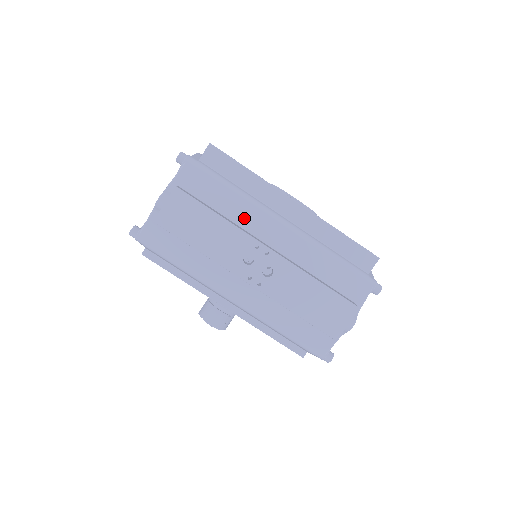
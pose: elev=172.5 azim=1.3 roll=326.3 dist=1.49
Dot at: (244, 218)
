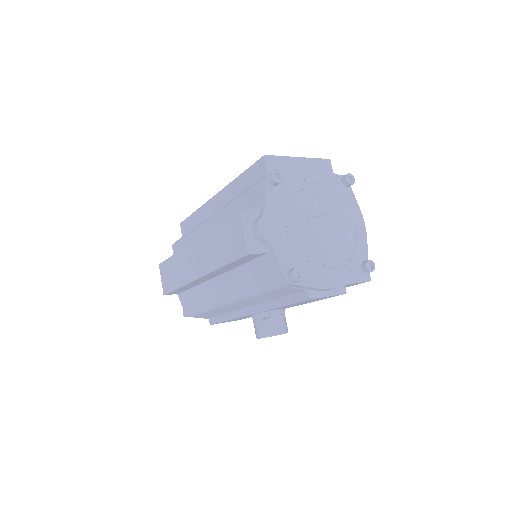
Dot at: occluded
